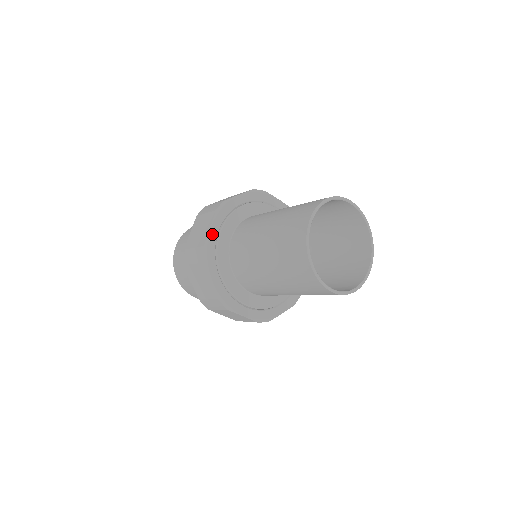
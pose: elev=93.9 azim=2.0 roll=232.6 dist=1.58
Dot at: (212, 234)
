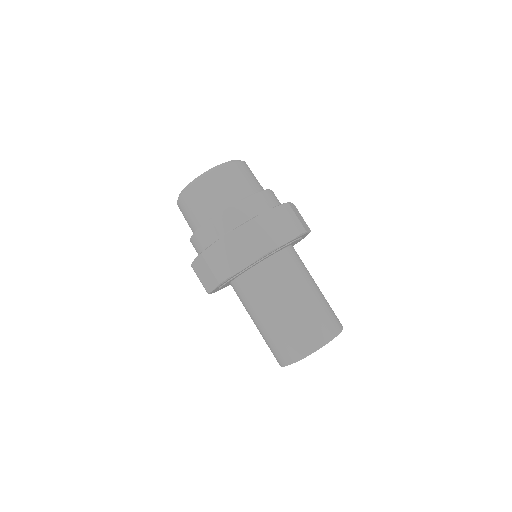
Dot at: occluded
